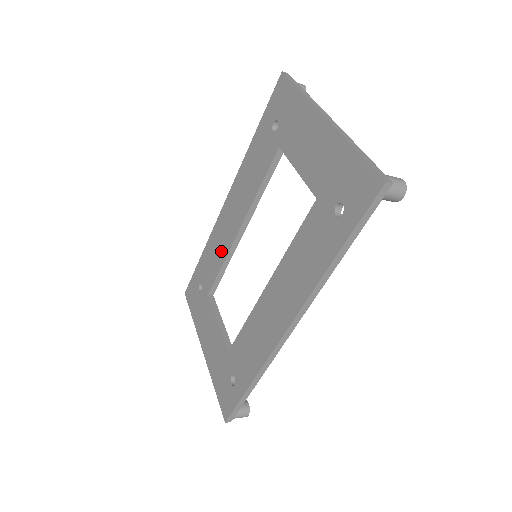
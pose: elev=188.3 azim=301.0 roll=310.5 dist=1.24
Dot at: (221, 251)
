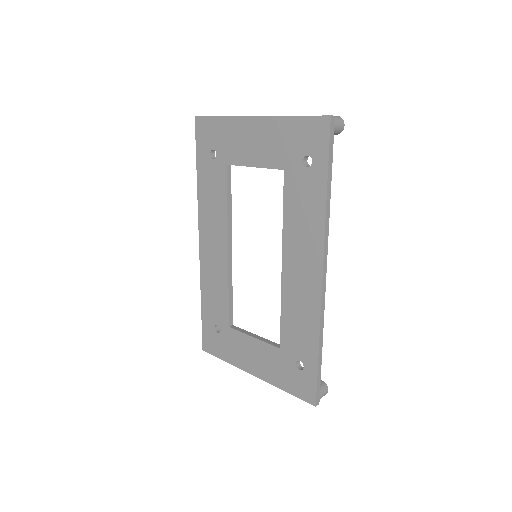
Dot at: (220, 281)
